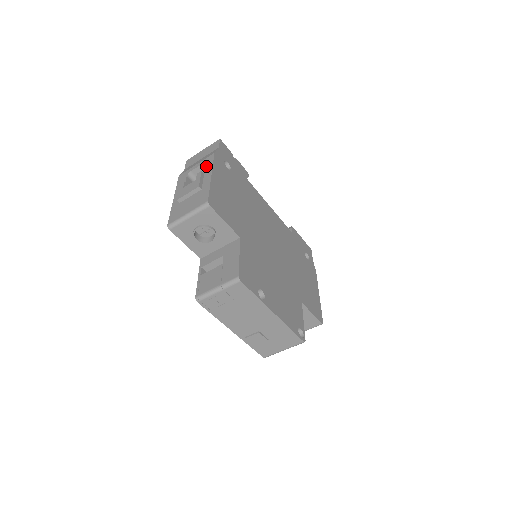
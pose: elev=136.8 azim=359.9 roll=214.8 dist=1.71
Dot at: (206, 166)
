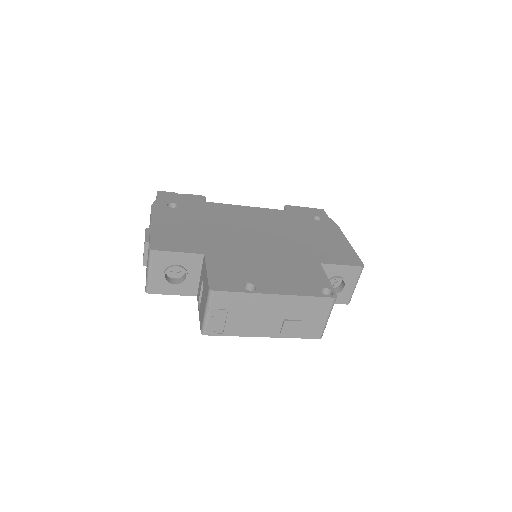
Dot at: occluded
